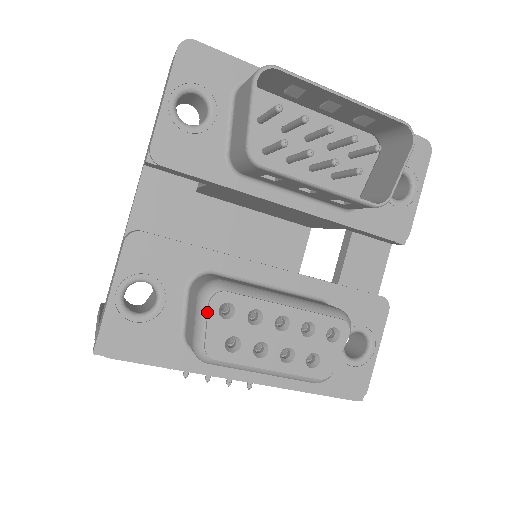
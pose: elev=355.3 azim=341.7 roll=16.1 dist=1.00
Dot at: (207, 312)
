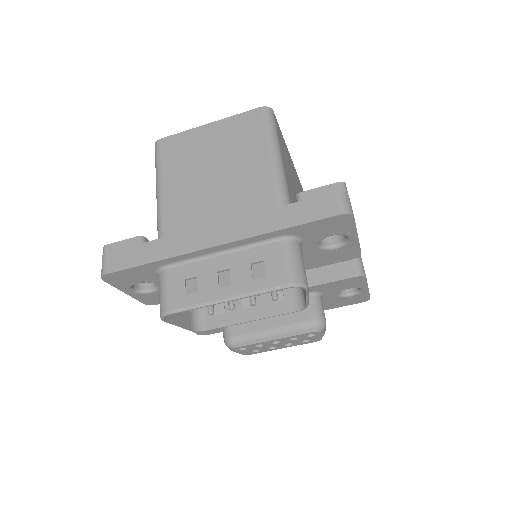
Dot at: (233, 350)
